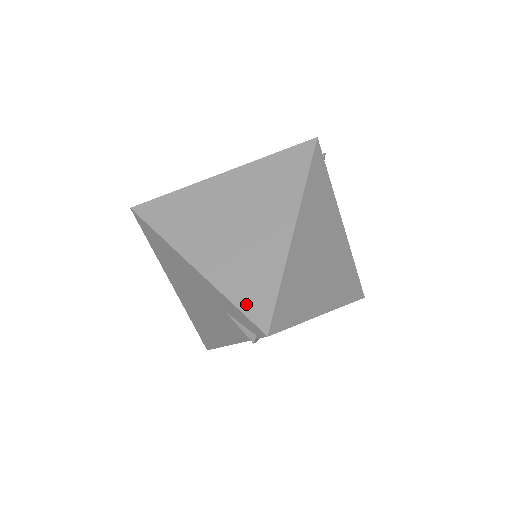
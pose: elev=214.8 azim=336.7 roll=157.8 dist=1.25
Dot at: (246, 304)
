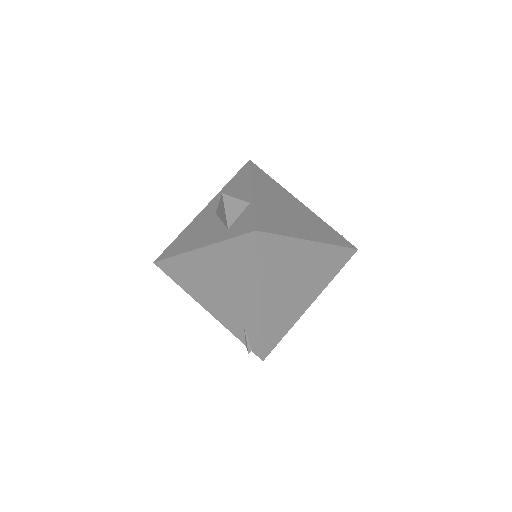
Dot at: (267, 340)
